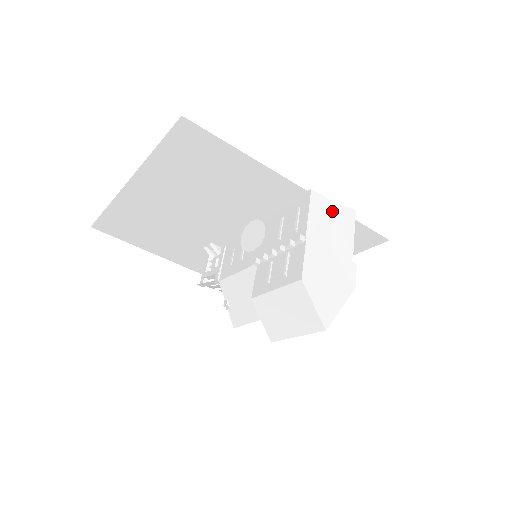
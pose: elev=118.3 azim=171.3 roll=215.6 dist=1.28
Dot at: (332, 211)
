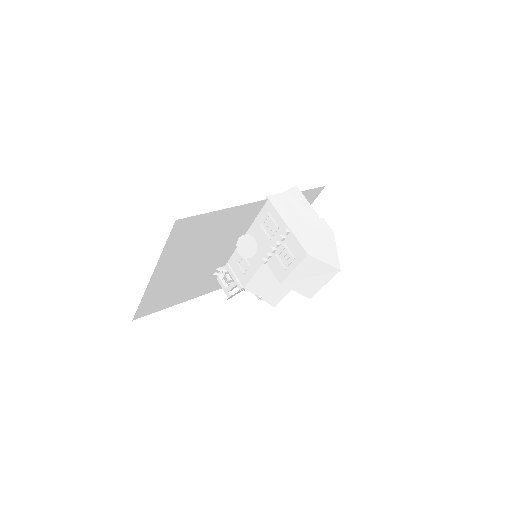
Dot at: (287, 199)
